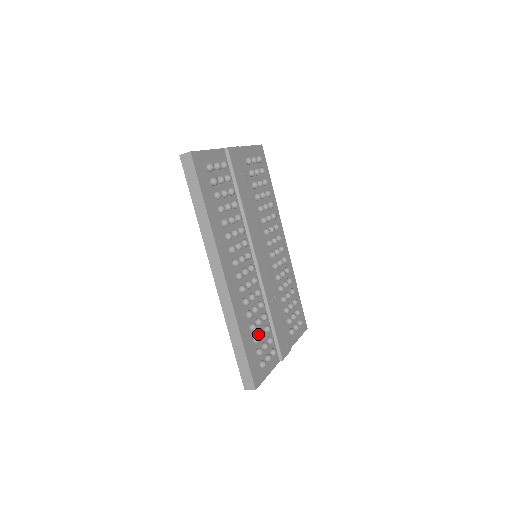
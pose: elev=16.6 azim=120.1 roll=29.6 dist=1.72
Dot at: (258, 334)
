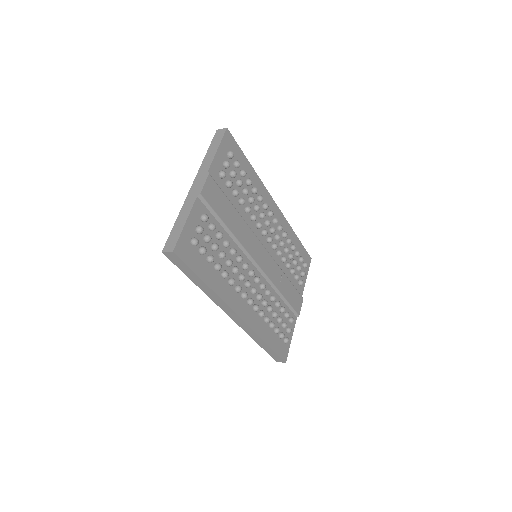
Dot at: (276, 322)
